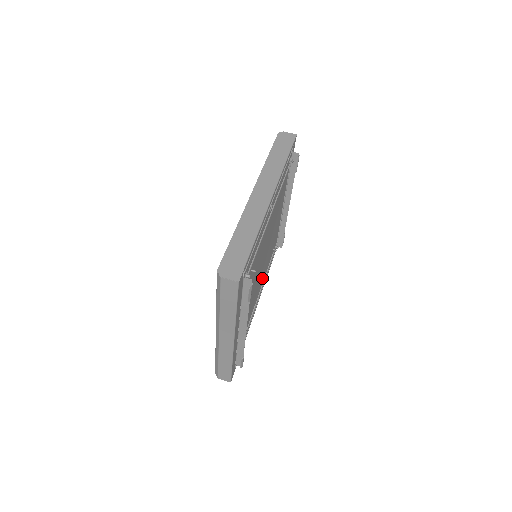
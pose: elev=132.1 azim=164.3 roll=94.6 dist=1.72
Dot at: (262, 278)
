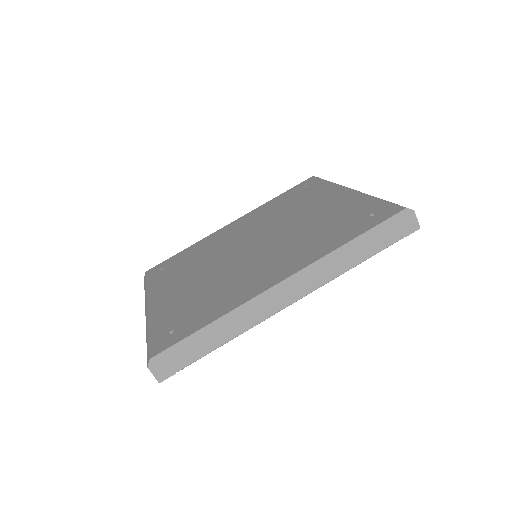
Dot at: occluded
